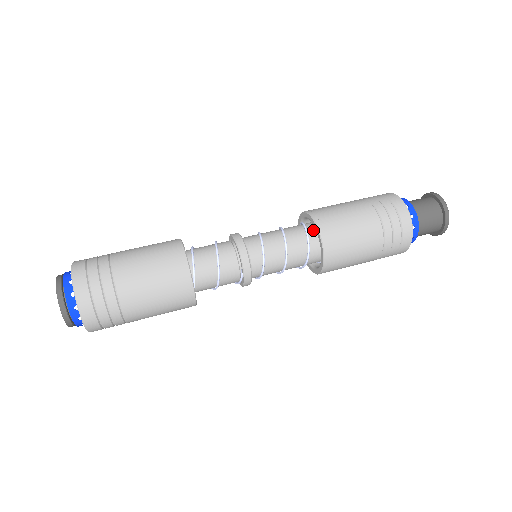
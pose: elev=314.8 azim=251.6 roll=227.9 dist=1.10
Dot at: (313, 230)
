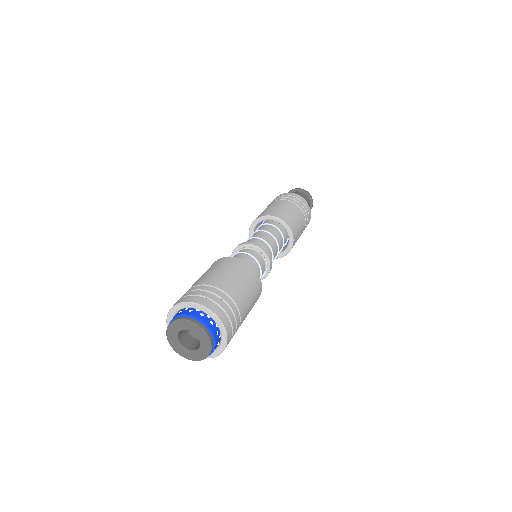
Dot at: (282, 231)
